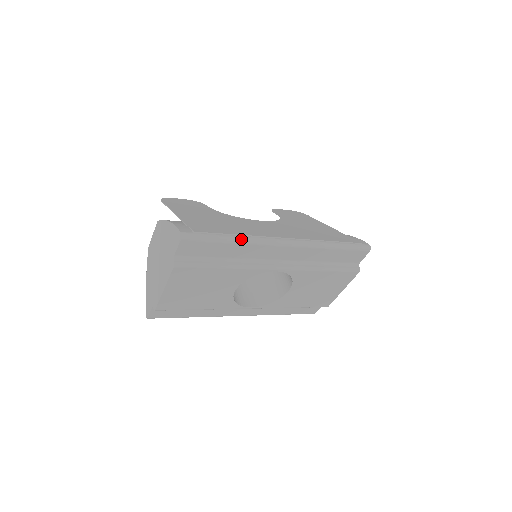
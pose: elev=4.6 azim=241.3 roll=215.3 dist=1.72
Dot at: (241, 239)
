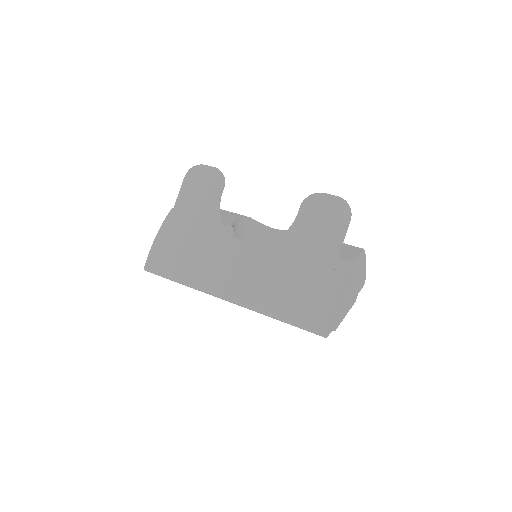
Dot at: (186, 285)
